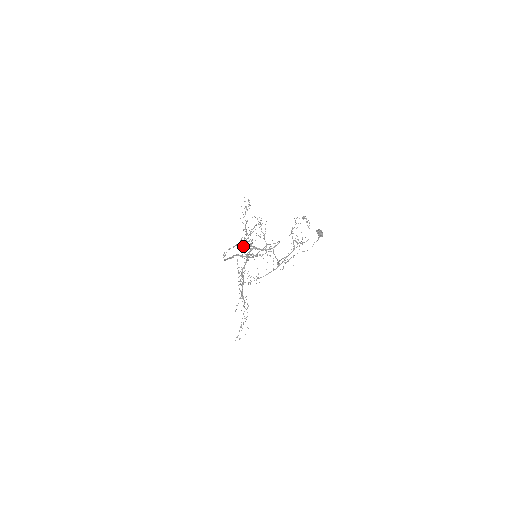
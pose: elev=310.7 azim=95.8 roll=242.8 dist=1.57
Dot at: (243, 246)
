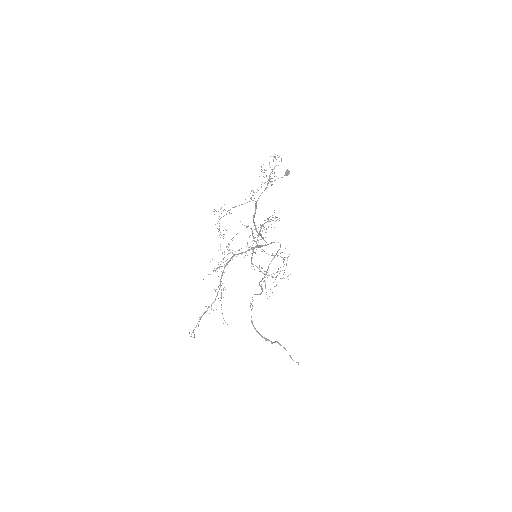
Dot at: (265, 286)
